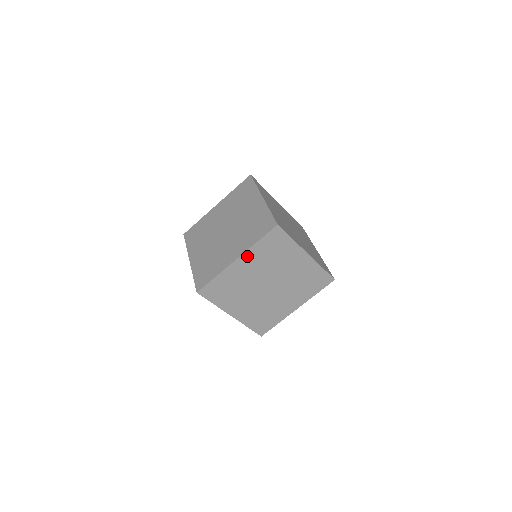
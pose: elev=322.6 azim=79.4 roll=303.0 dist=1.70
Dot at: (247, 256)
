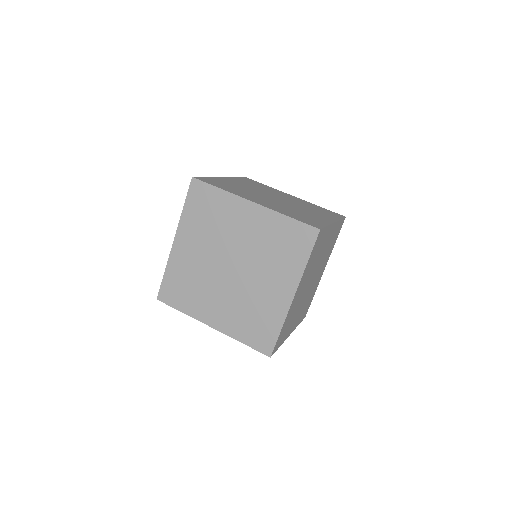
Dot at: (300, 283)
